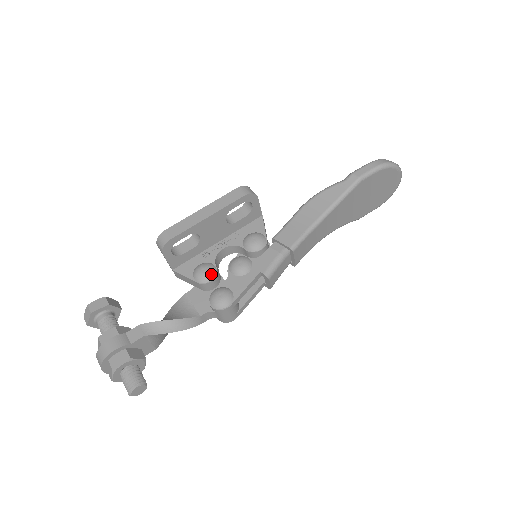
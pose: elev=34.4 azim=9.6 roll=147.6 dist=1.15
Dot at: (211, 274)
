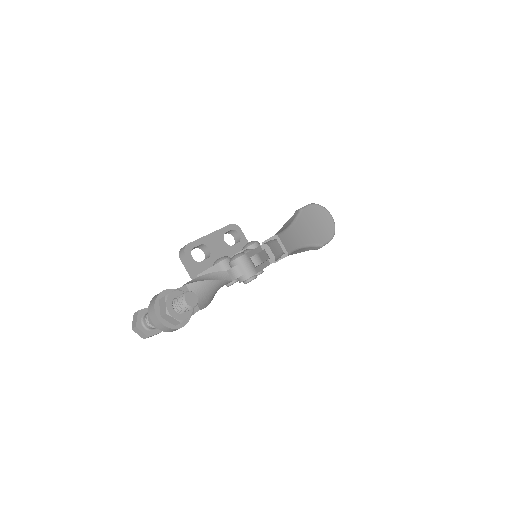
Dot at: (225, 256)
